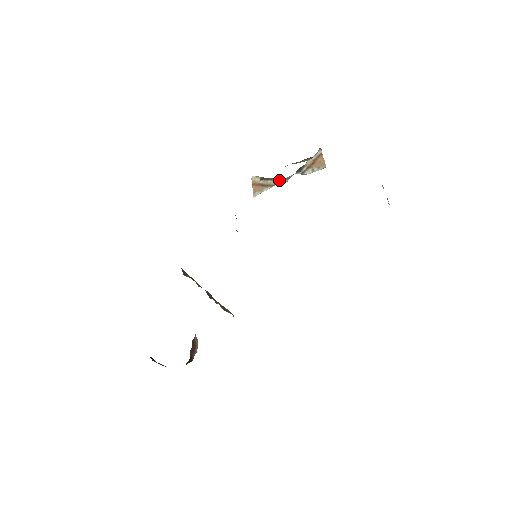
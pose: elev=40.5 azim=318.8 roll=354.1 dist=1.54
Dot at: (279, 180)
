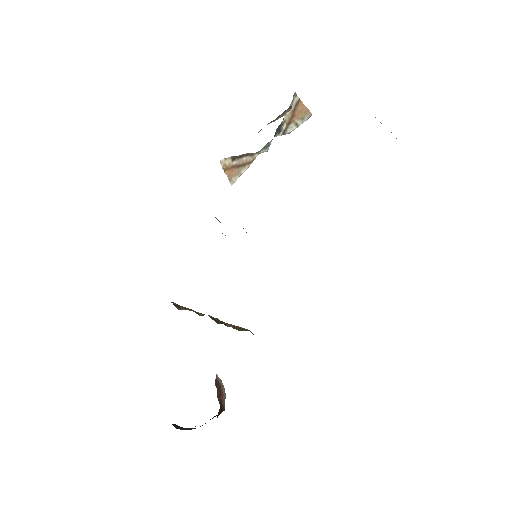
Dot at: (256, 152)
